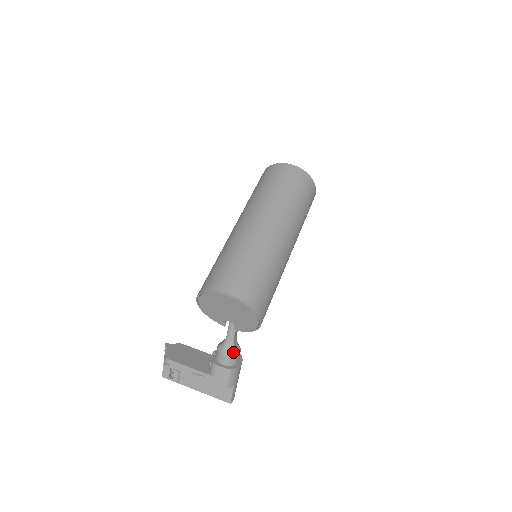
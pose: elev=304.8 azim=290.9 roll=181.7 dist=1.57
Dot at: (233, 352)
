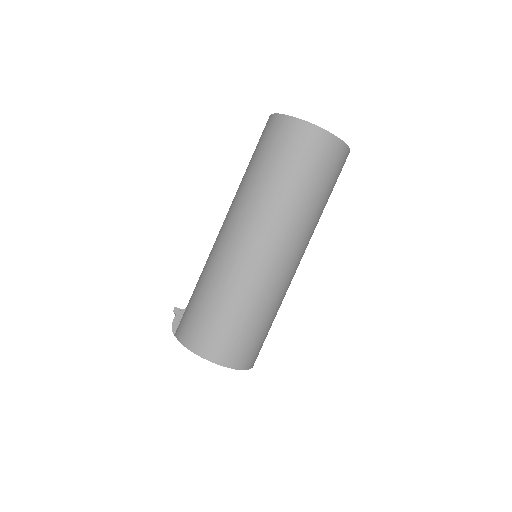
Dot at: occluded
